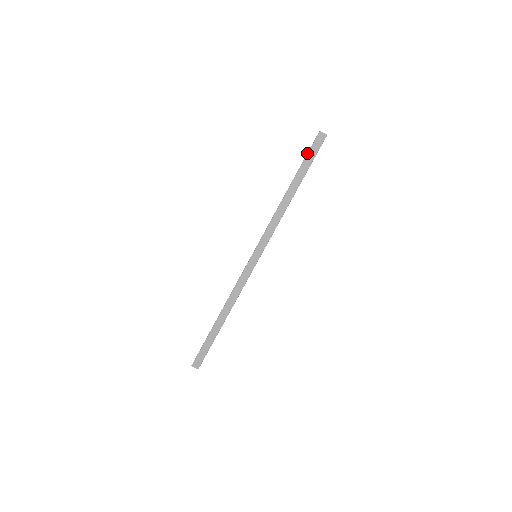
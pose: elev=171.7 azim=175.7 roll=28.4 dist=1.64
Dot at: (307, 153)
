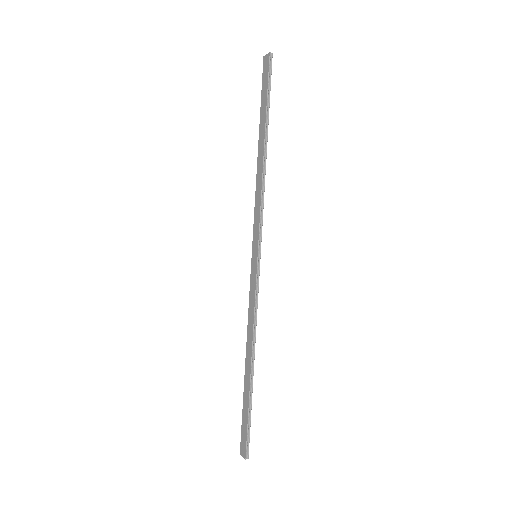
Dot at: (261, 91)
